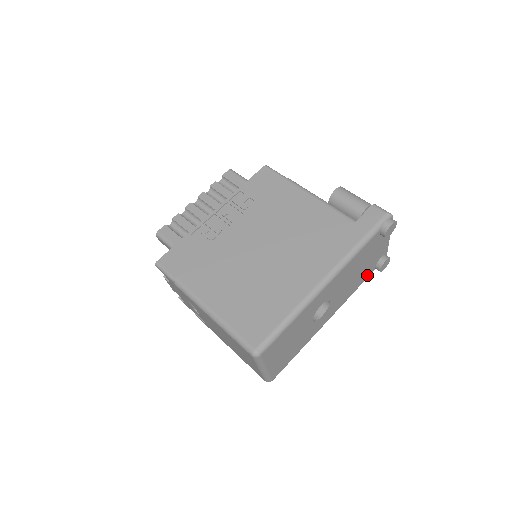
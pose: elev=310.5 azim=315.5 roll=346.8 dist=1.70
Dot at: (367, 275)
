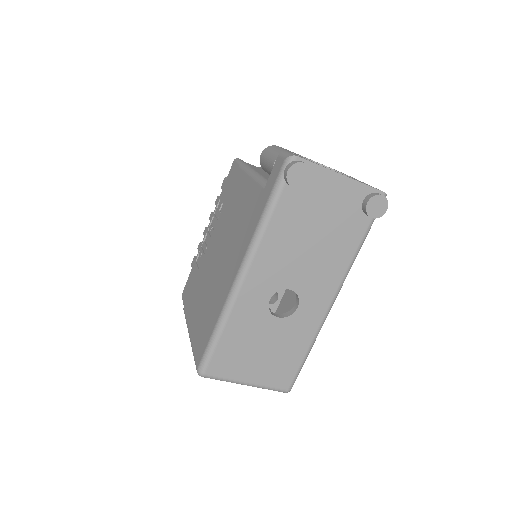
Dot at: (358, 231)
